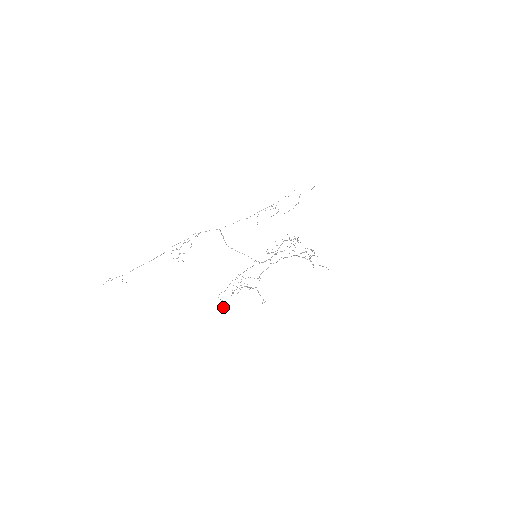
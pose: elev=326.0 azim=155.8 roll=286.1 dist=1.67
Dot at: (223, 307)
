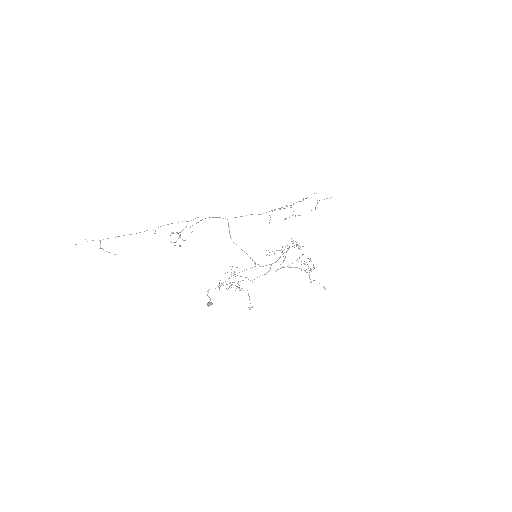
Dot at: (209, 305)
